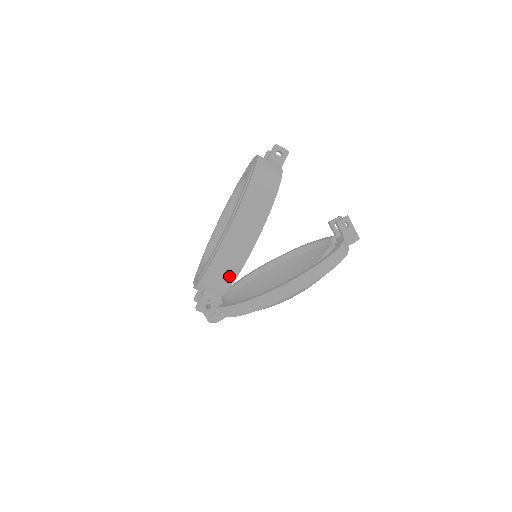
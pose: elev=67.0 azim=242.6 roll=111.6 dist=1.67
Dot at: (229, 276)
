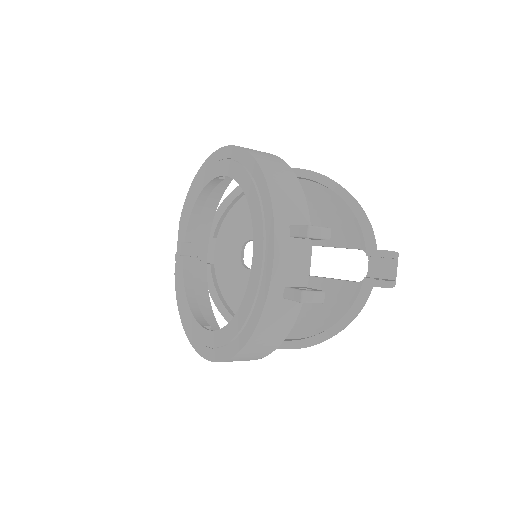
Dot at: occluded
